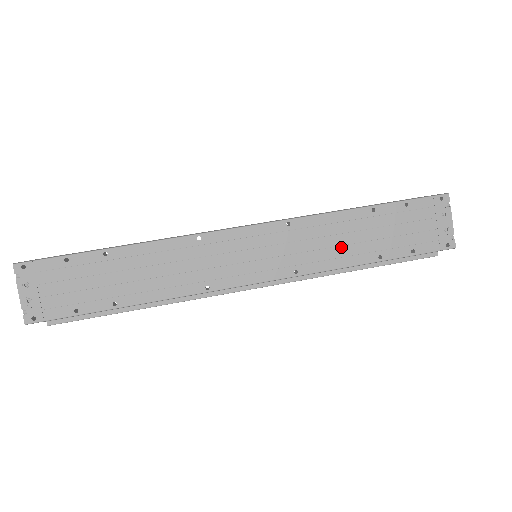
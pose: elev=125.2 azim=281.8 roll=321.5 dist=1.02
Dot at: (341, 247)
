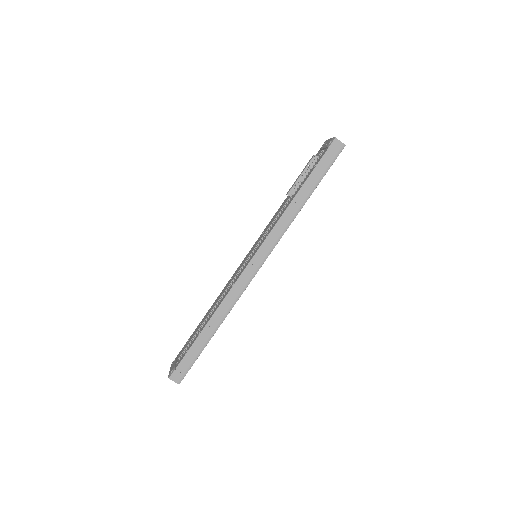
Dot at: occluded
